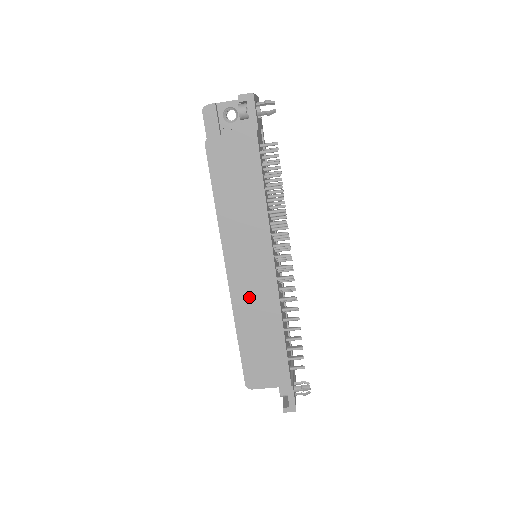
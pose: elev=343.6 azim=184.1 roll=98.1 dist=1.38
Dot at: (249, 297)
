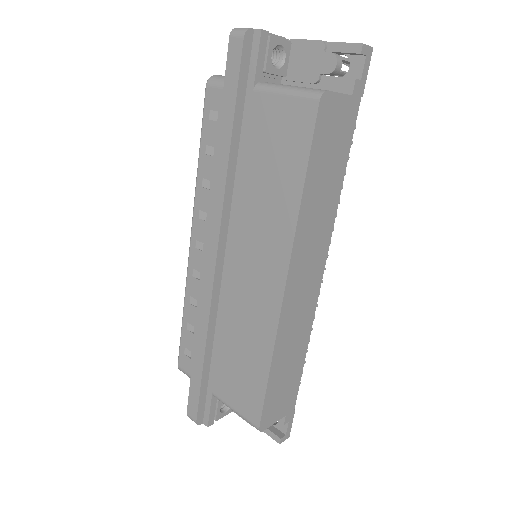
Dot at: (295, 313)
